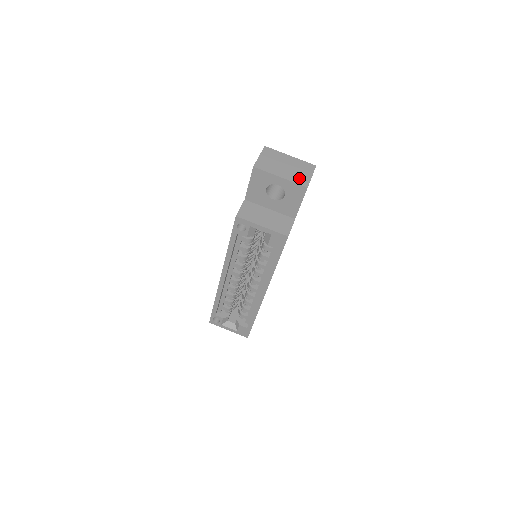
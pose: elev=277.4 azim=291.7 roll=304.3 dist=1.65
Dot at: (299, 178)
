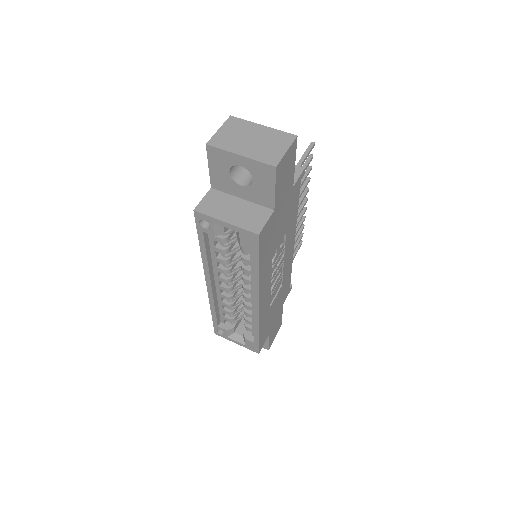
Dot at: (267, 155)
